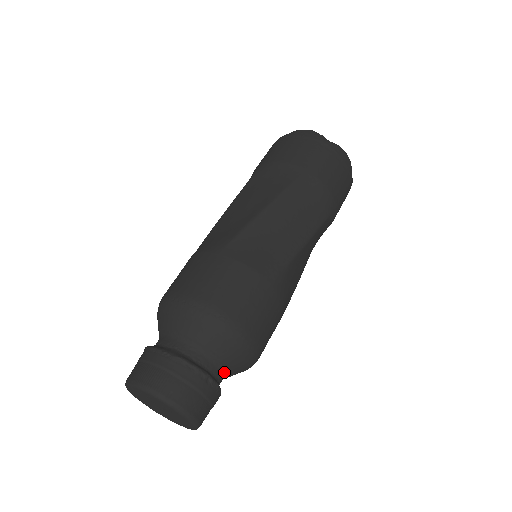
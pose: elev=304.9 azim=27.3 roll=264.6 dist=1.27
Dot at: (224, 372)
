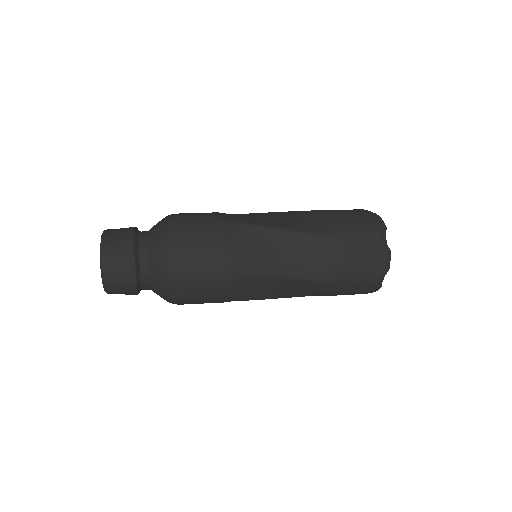
Dot at: (150, 283)
